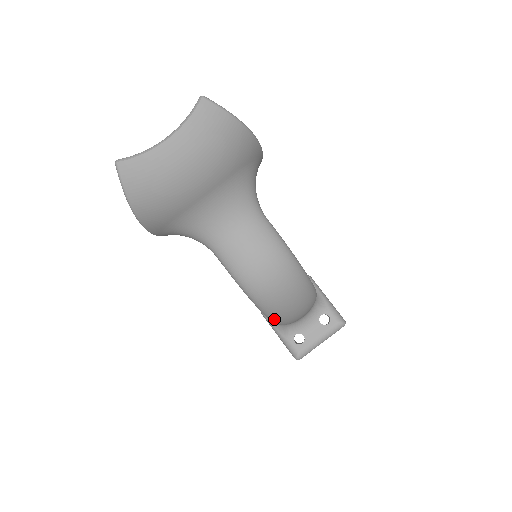
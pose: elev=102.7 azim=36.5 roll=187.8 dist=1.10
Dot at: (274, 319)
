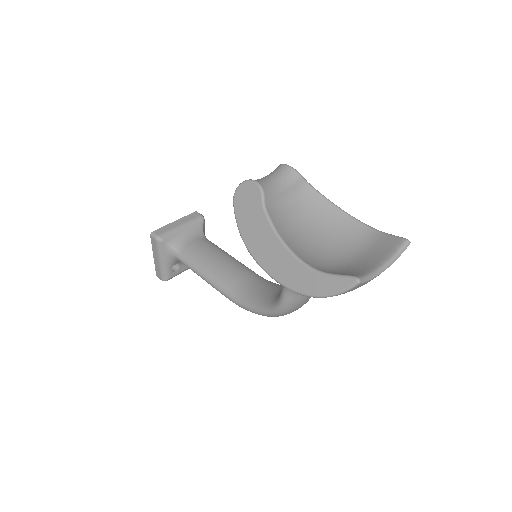
Dot at: (252, 312)
